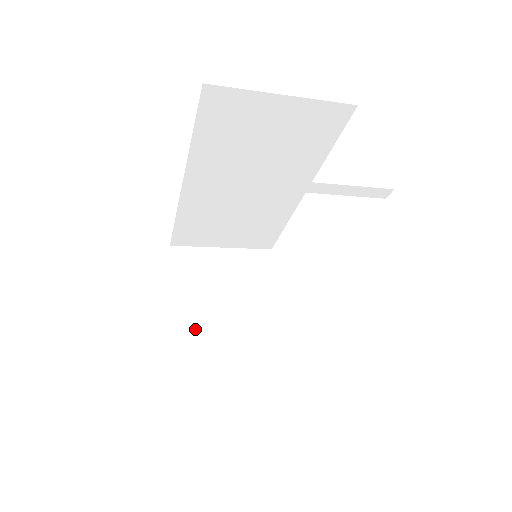
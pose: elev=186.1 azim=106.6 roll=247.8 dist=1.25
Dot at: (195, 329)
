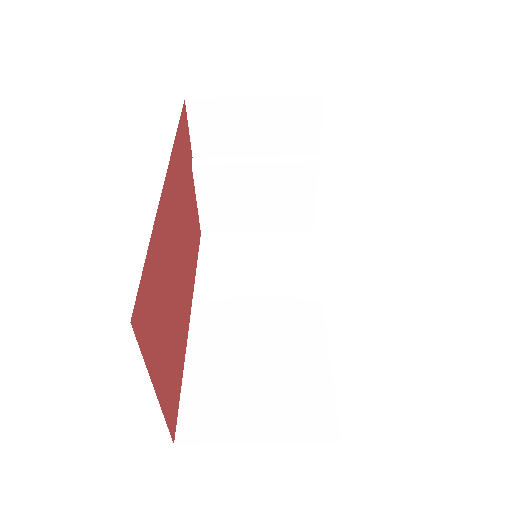
Dot at: occluded
